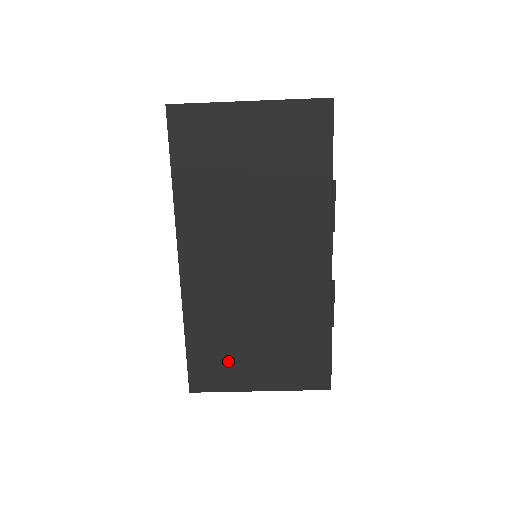
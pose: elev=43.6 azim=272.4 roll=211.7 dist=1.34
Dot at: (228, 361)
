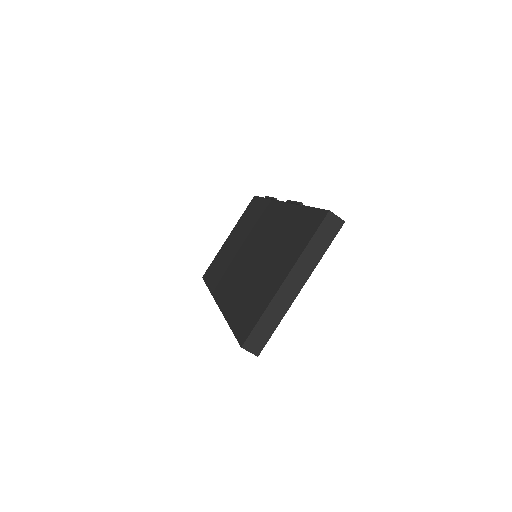
Dot at: (257, 298)
